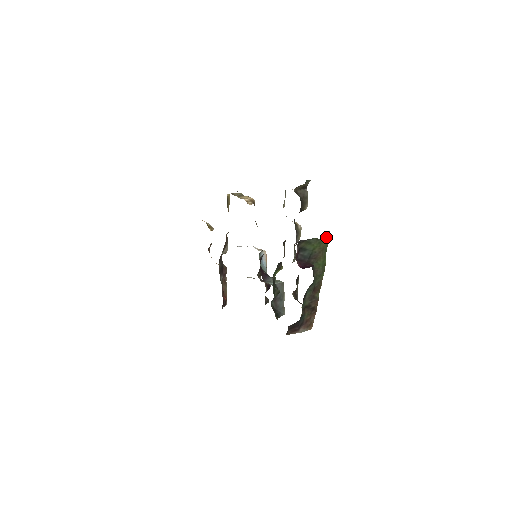
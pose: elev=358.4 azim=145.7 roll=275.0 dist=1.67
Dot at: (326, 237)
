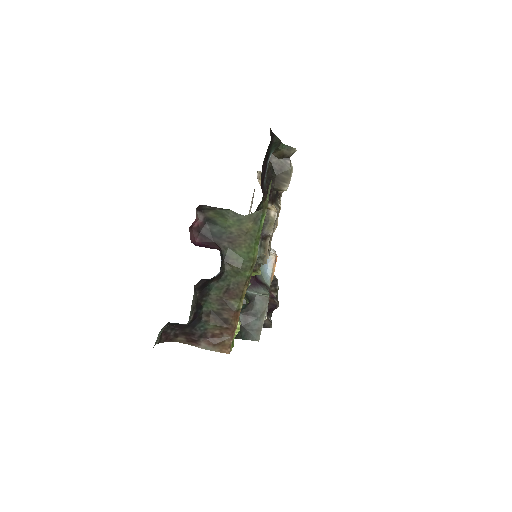
Dot at: (254, 216)
